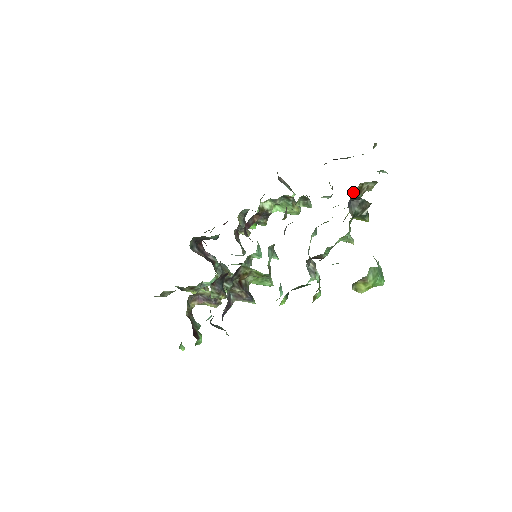
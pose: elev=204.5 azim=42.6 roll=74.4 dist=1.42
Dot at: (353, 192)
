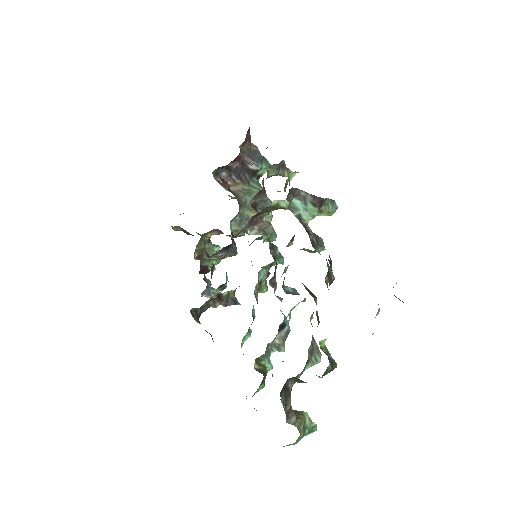
Dot at: occluded
